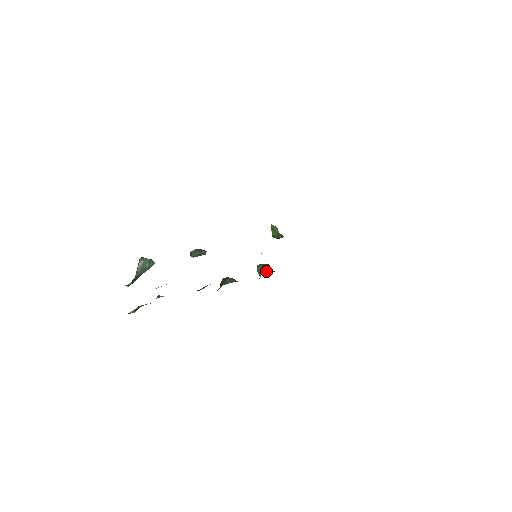
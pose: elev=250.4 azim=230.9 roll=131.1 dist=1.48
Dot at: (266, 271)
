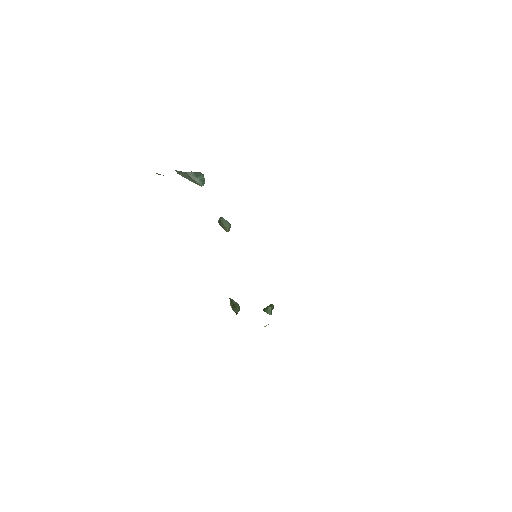
Dot at: (234, 305)
